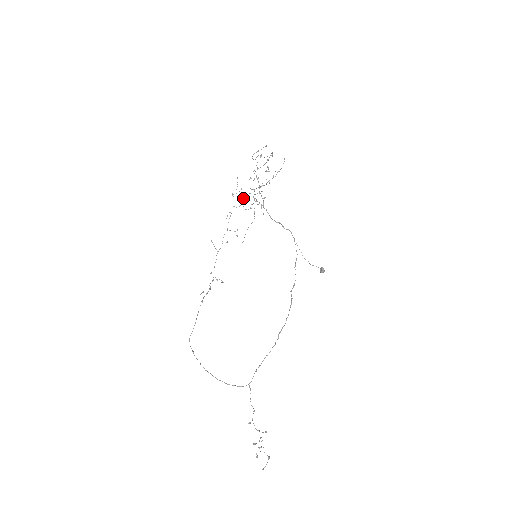
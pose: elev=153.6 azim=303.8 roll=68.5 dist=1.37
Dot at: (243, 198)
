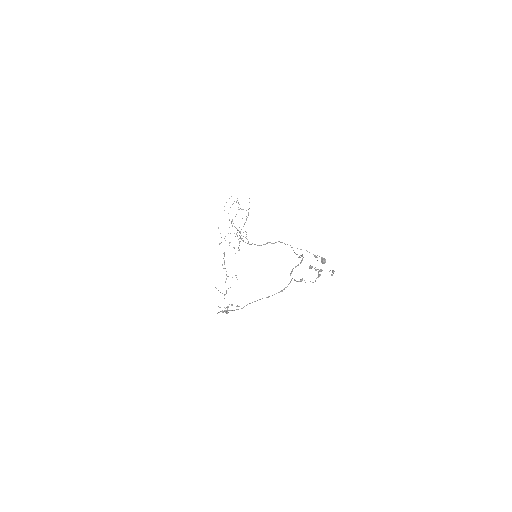
Dot at: (229, 243)
